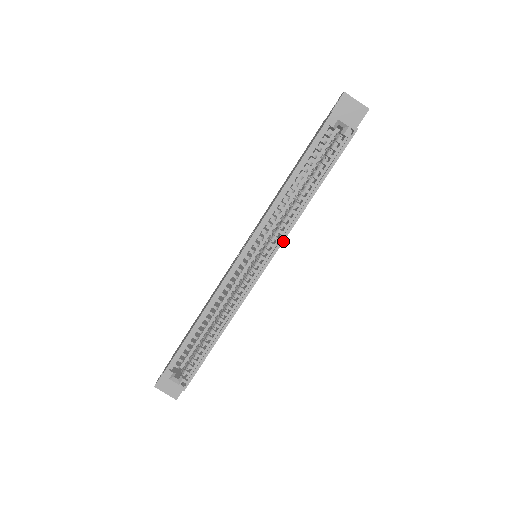
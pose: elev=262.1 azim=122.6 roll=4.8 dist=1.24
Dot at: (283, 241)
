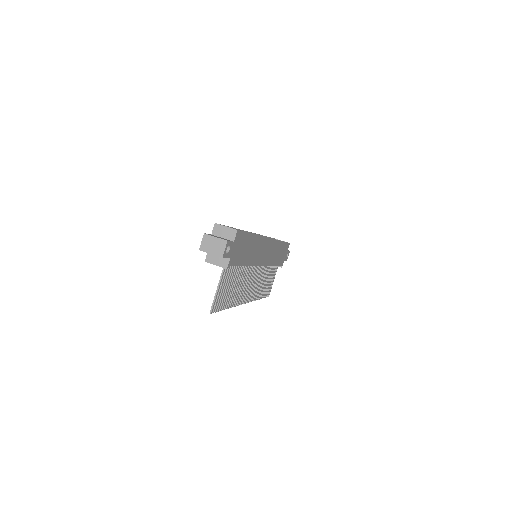
Dot at: (274, 239)
